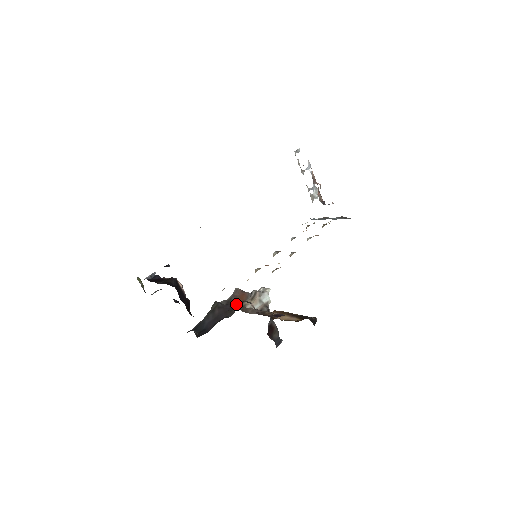
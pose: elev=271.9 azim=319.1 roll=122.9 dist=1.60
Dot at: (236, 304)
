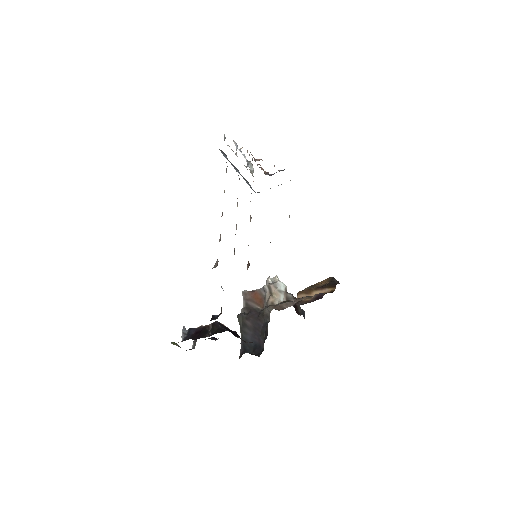
Dot at: (258, 306)
